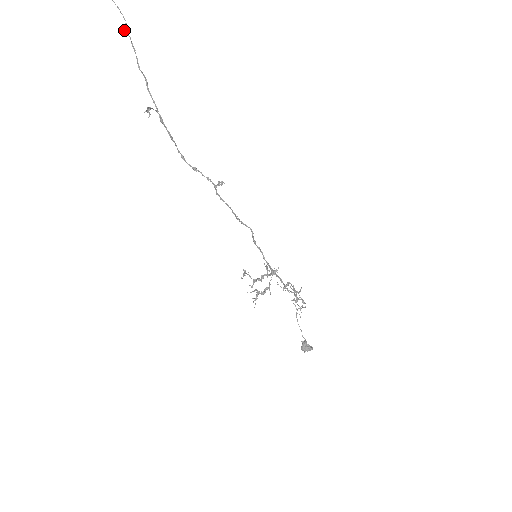
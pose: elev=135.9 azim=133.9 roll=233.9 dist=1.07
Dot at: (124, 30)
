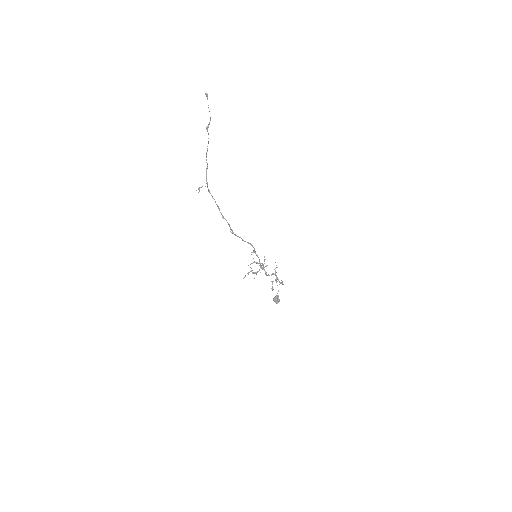
Dot at: (206, 127)
